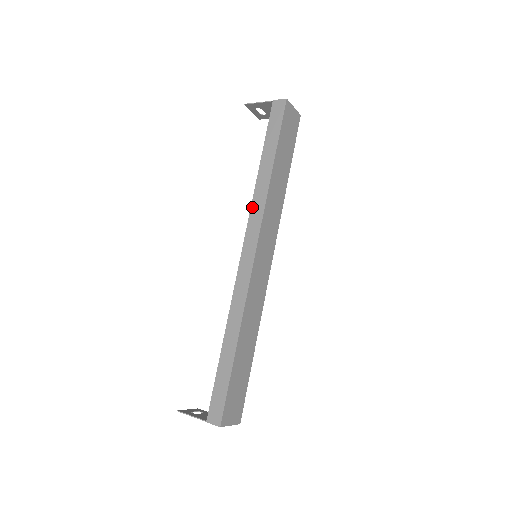
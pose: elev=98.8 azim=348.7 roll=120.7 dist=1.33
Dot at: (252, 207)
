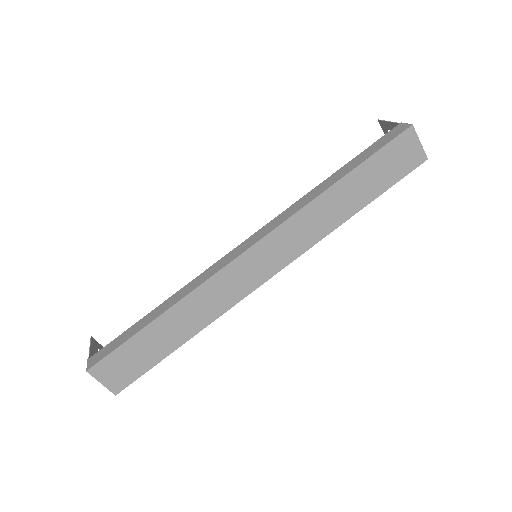
Dot at: (290, 207)
